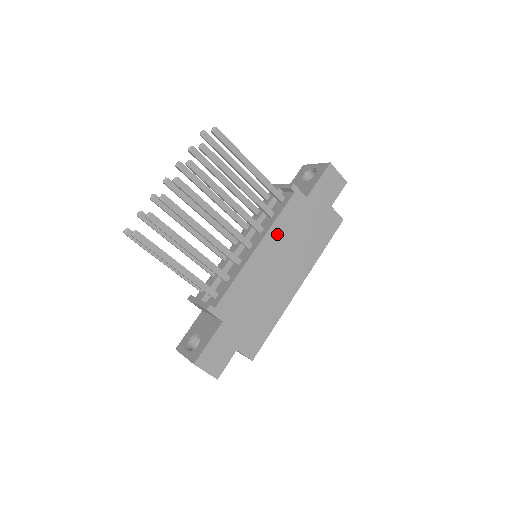
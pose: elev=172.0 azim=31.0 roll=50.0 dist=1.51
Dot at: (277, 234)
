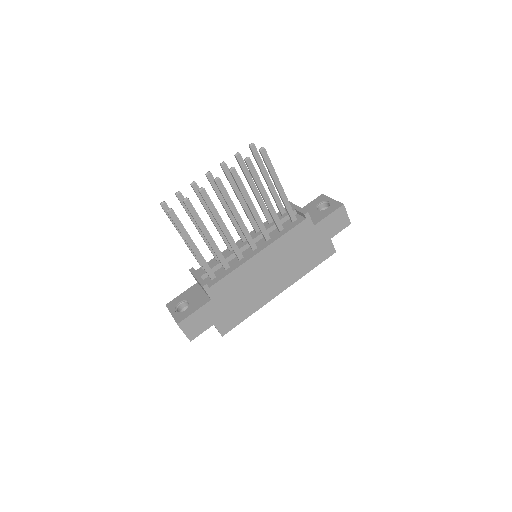
Dot at: (279, 247)
